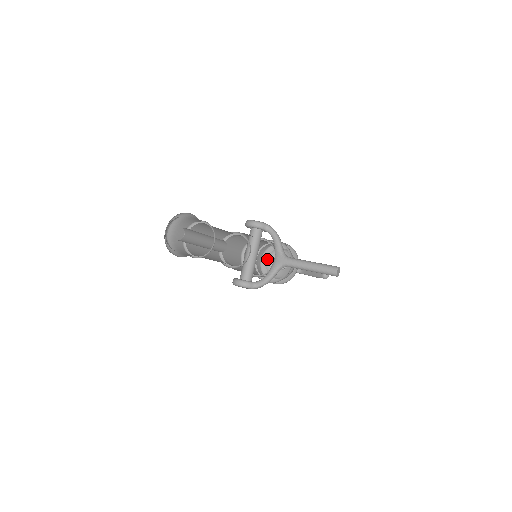
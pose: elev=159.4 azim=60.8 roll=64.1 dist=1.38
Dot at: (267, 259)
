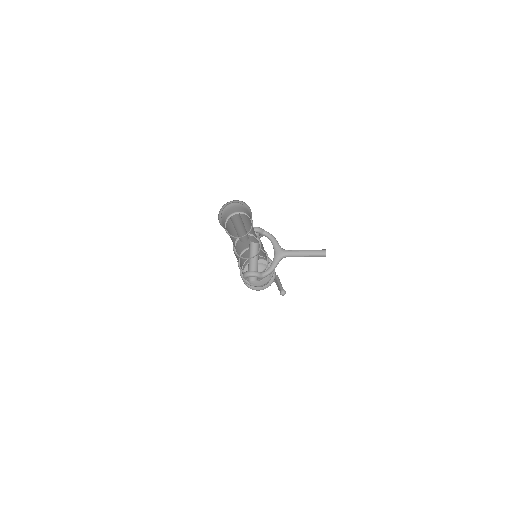
Dot at: occluded
